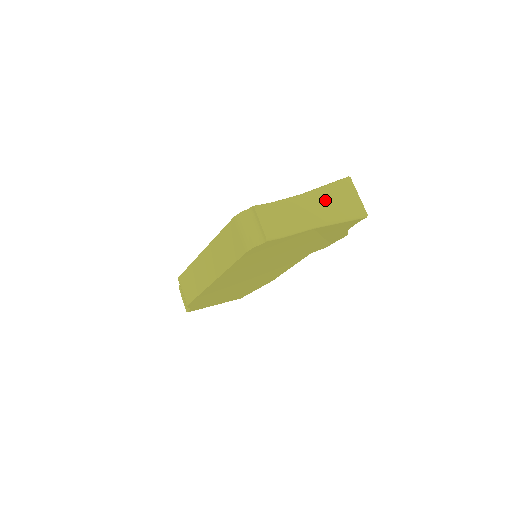
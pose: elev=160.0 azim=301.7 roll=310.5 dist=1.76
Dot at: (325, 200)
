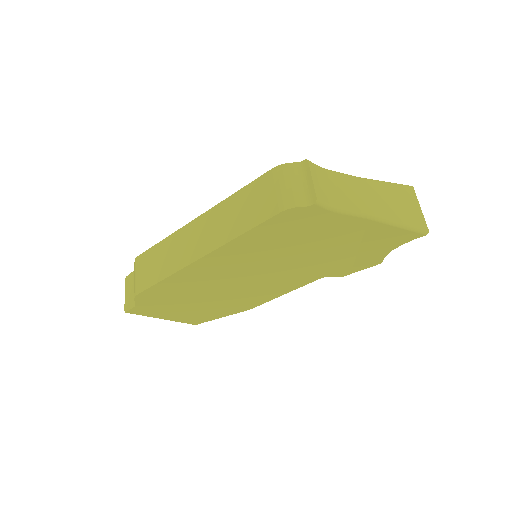
Dot at: (385, 195)
